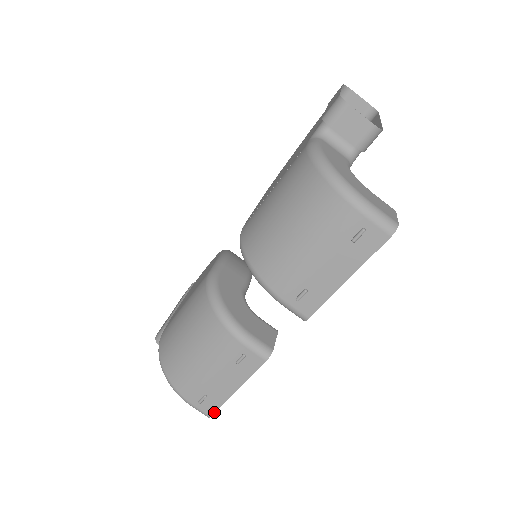
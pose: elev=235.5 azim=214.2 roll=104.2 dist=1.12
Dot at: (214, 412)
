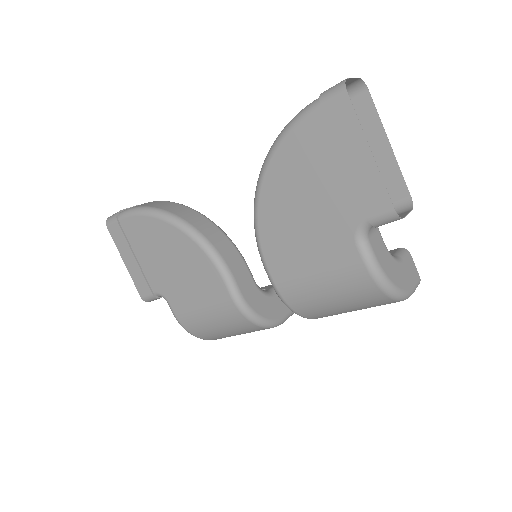
Dot at: occluded
